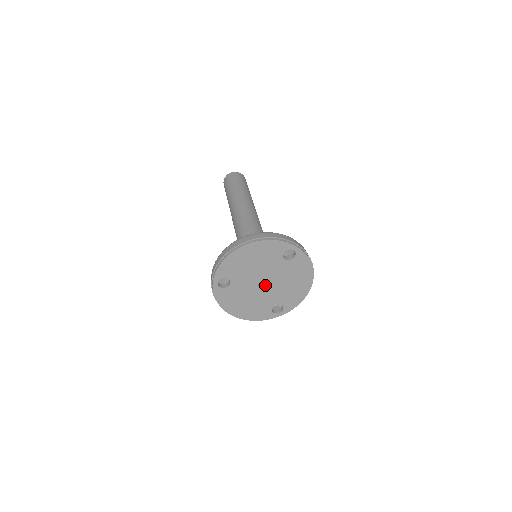
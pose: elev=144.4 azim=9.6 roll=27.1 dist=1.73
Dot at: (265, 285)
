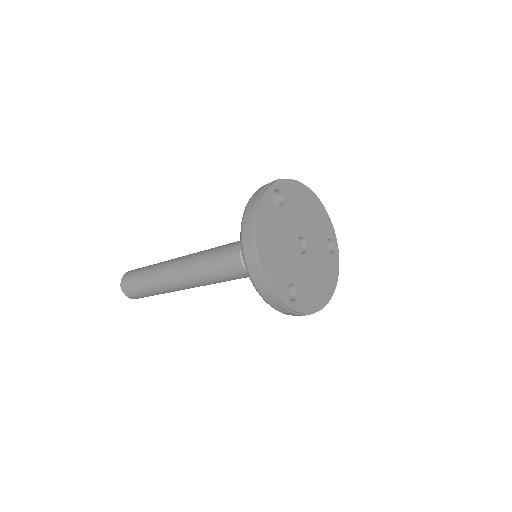
Dot at: (297, 252)
